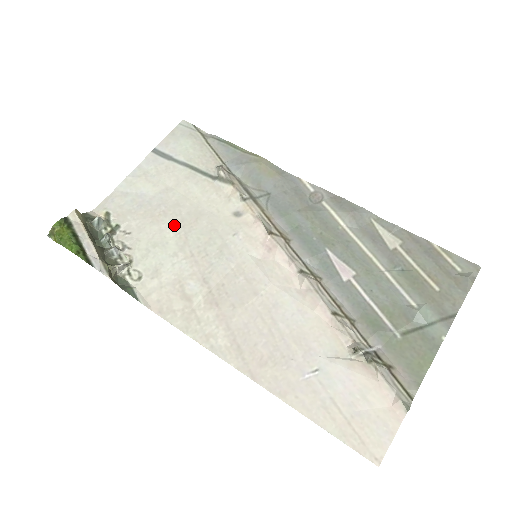
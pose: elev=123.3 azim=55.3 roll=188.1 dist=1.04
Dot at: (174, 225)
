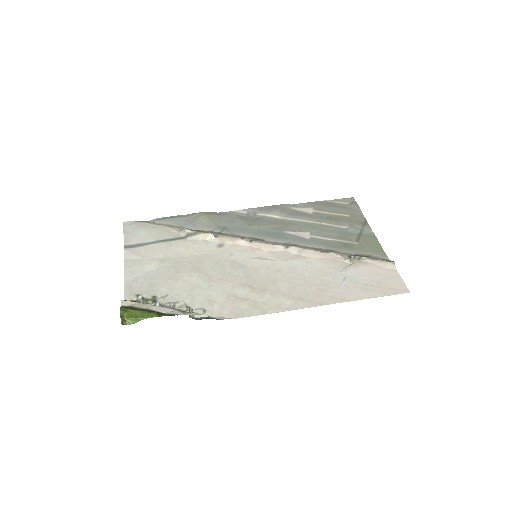
Dot at: (190, 273)
